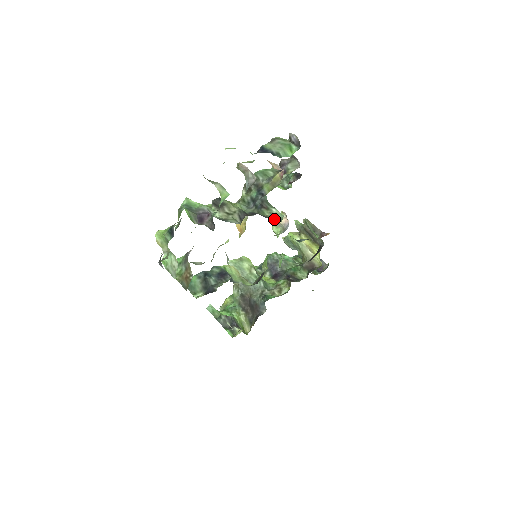
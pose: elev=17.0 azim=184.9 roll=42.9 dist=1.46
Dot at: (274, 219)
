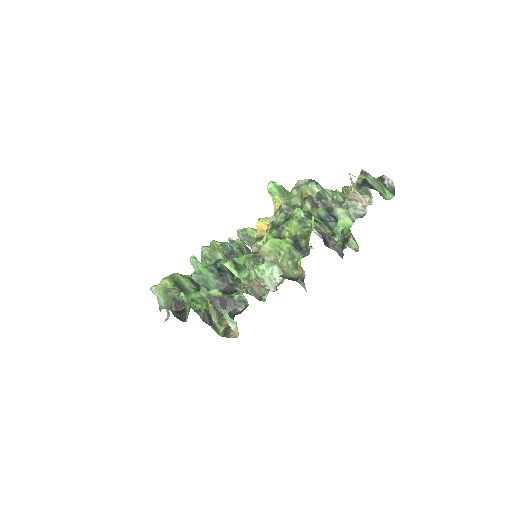
Dot at: (351, 248)
